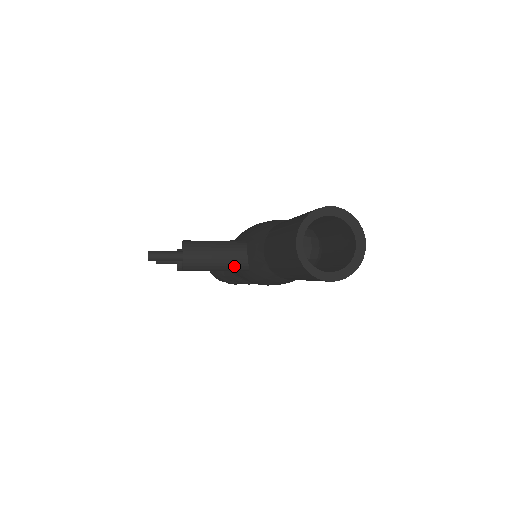
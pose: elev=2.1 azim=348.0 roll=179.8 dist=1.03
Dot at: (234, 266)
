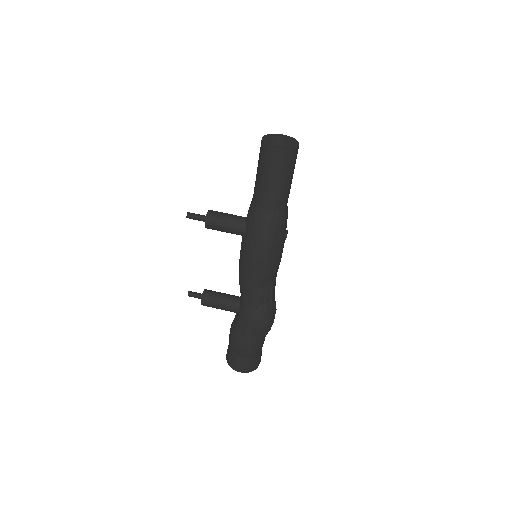
Dot at: (237, 223)
